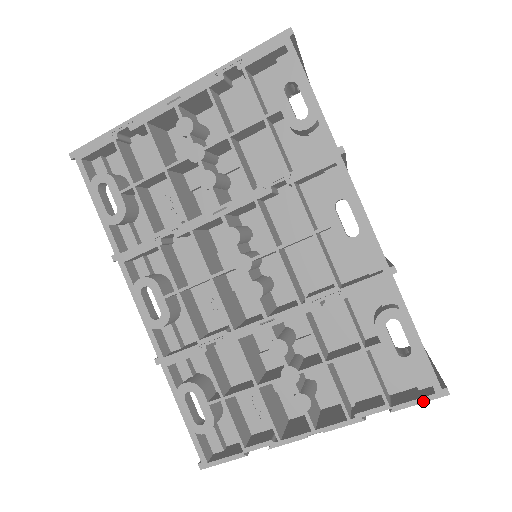
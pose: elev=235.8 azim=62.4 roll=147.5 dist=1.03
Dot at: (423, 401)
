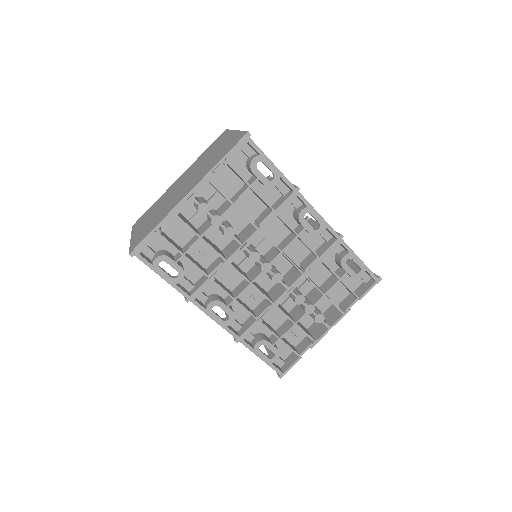
Dot at: occluded
